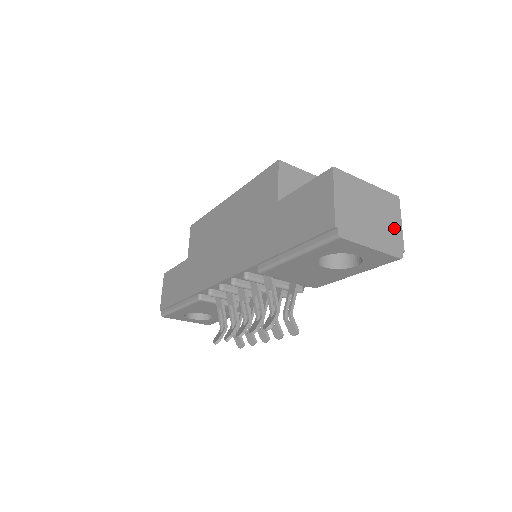
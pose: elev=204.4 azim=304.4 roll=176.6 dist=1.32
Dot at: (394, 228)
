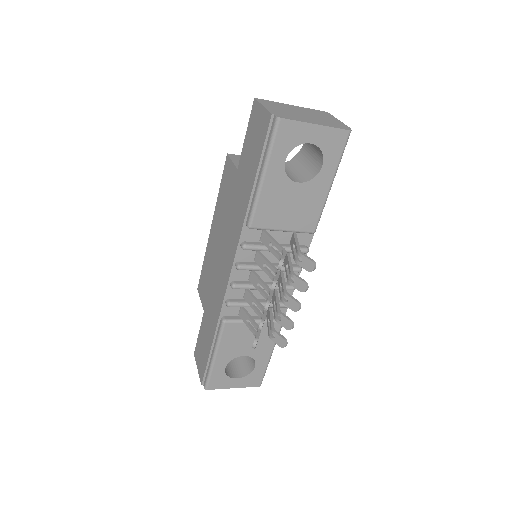
Dot at: (332, 121)
